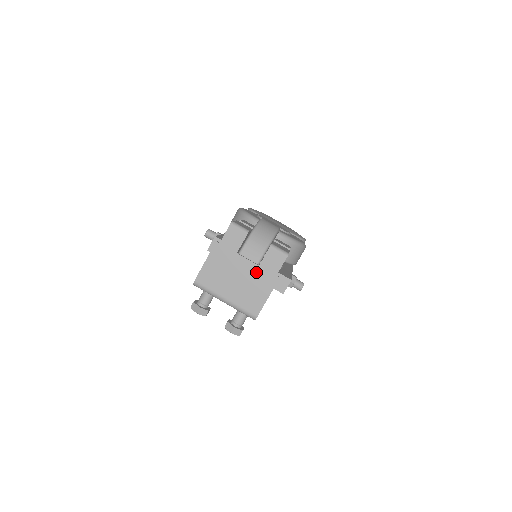
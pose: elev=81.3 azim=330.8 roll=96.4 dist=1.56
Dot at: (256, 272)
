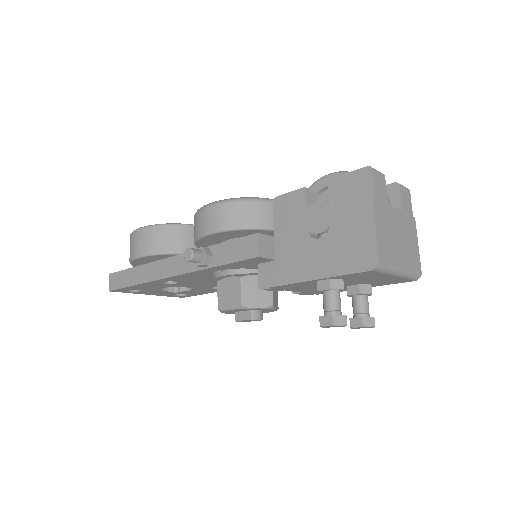
Dot at: (404, 220)
